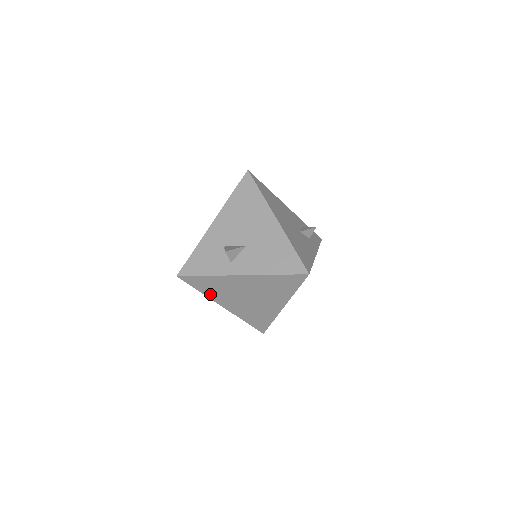
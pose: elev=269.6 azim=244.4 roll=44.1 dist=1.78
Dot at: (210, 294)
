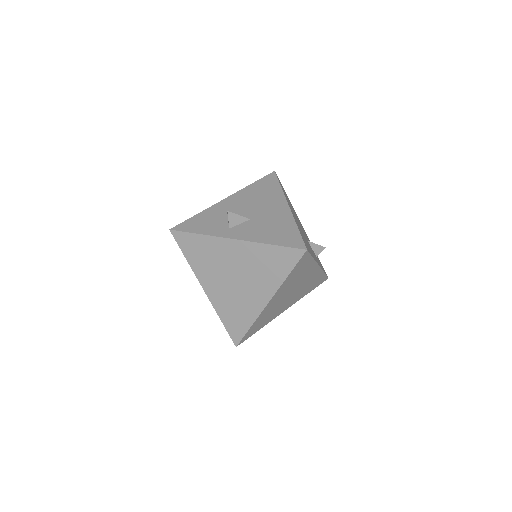
Dot at: (196, 265)
